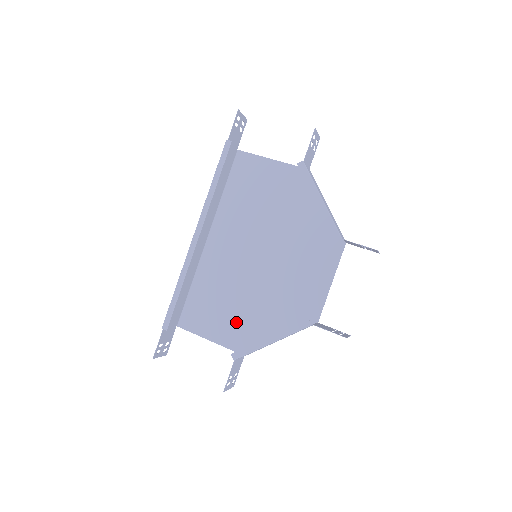
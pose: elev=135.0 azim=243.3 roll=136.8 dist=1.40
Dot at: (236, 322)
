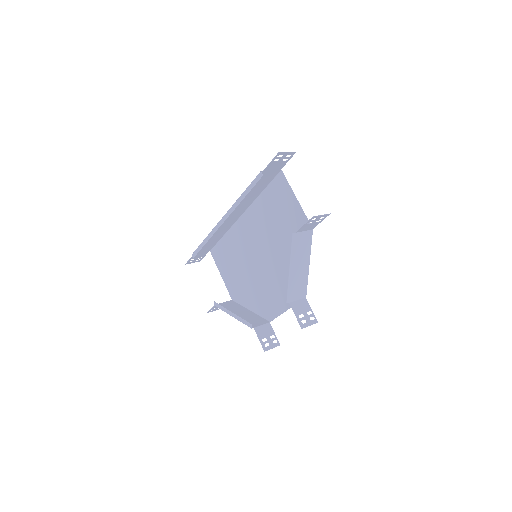
Dot at: (235, 279)
